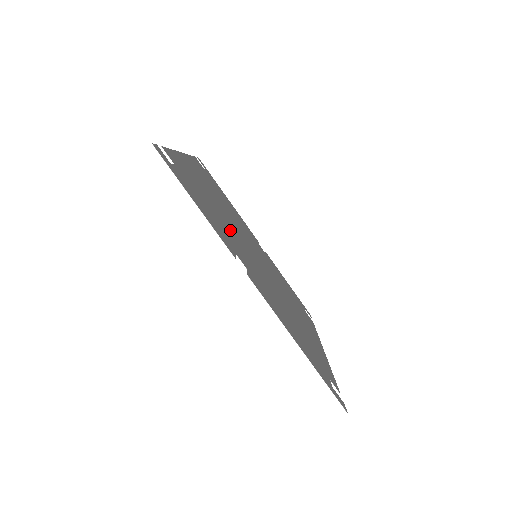
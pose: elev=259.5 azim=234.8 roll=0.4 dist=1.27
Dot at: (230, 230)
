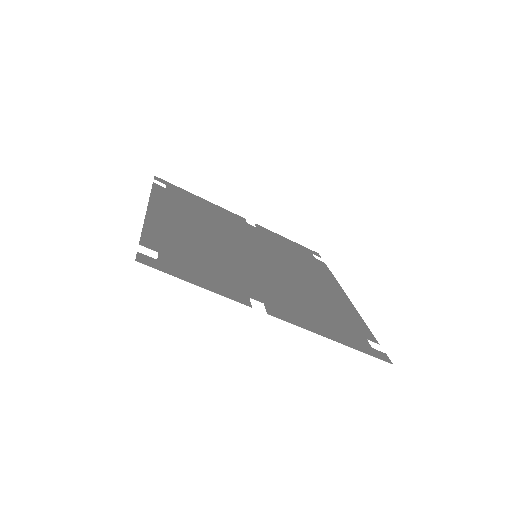
Dot at: (228, 262)
